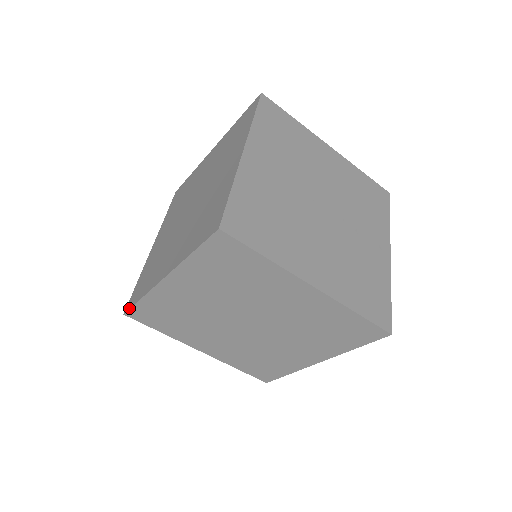
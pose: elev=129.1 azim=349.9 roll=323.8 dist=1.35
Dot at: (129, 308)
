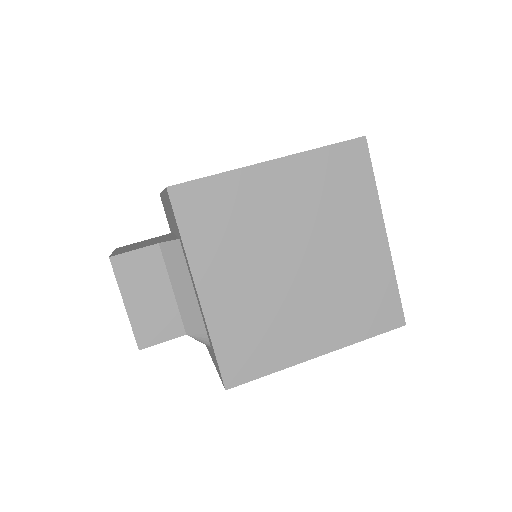
Dot at: (184, 182)
